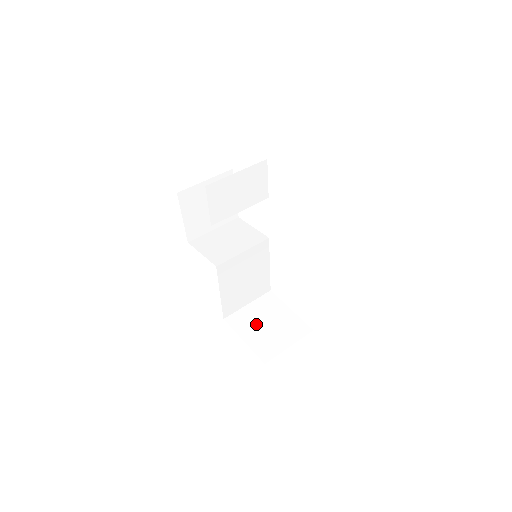
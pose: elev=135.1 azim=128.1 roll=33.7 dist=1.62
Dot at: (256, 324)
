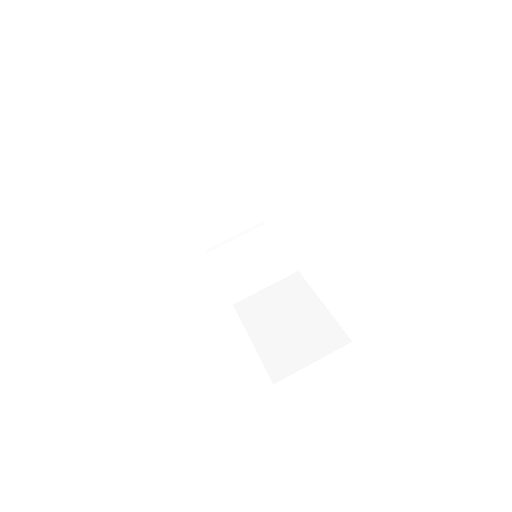
Dot at: occluded
